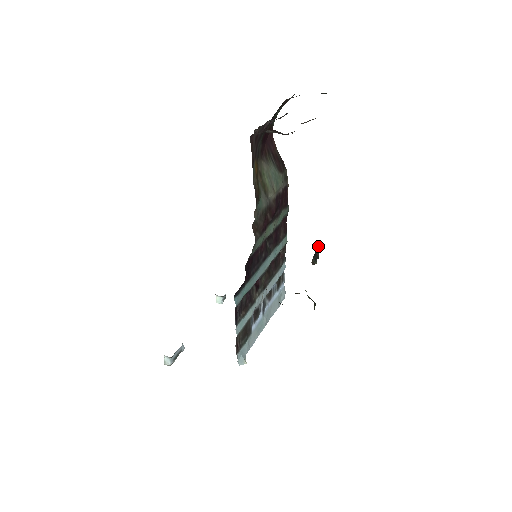
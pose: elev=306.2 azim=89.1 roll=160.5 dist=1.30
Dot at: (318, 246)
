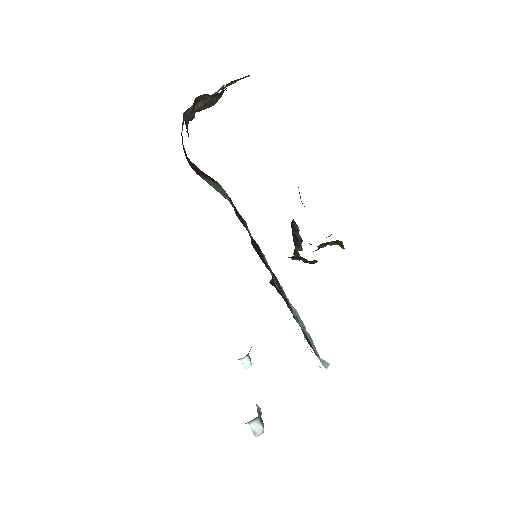
Dot at: (294, 227)
